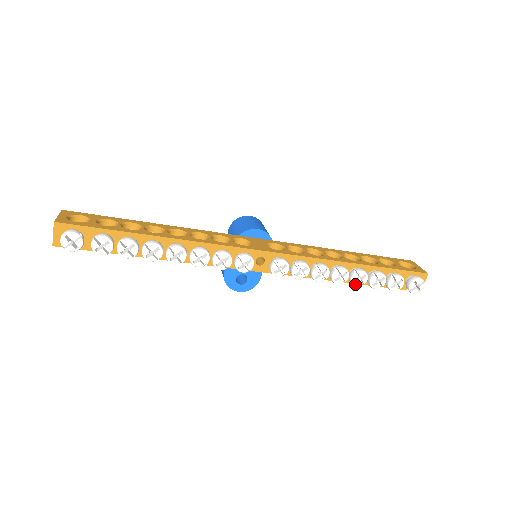
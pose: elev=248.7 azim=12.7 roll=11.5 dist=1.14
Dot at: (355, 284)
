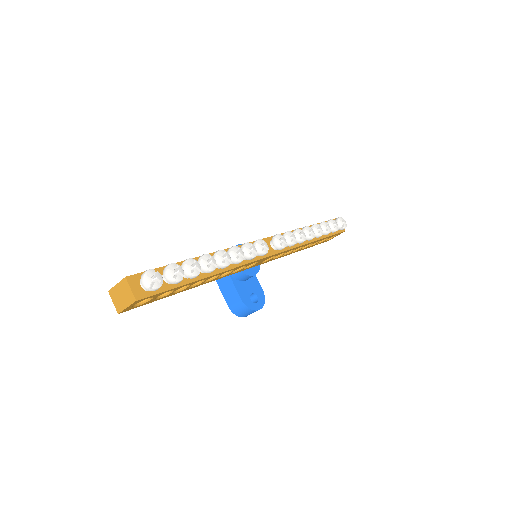
Dot at: (320, 234)
